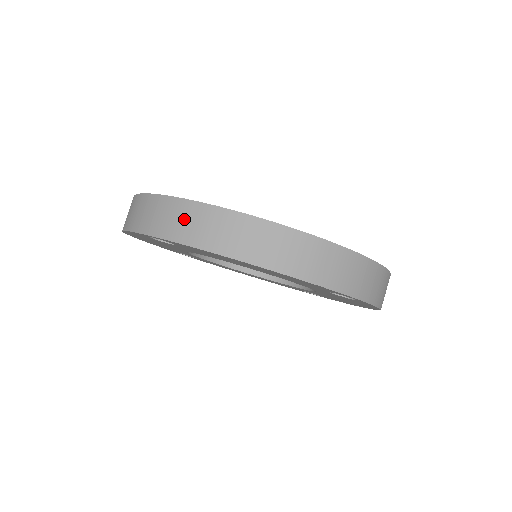
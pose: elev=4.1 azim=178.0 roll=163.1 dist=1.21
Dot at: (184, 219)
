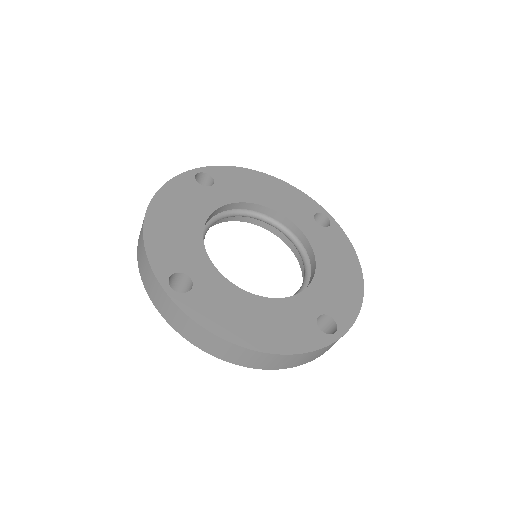
Dot at: (188, 328)
